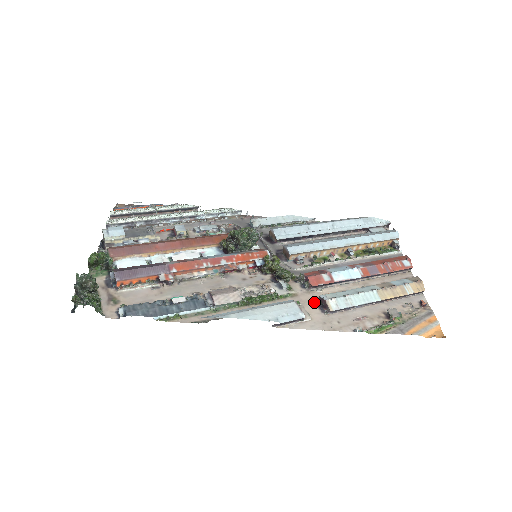
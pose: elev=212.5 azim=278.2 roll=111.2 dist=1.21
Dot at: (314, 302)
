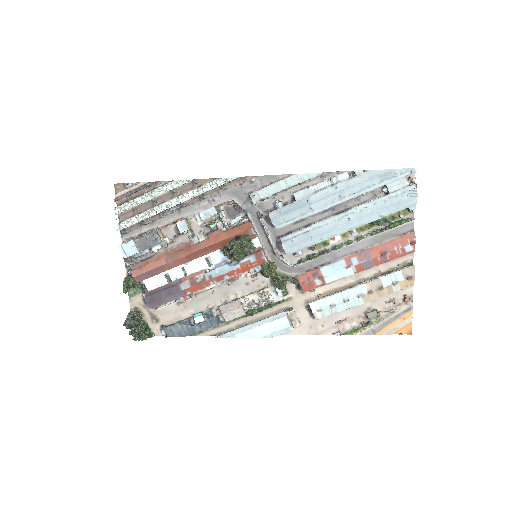
Dot at: (305, 306)
